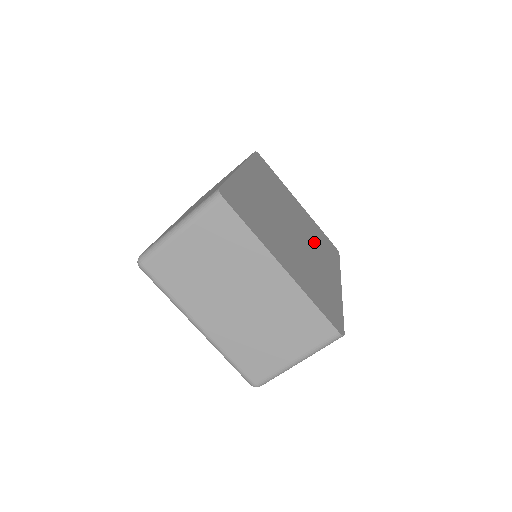
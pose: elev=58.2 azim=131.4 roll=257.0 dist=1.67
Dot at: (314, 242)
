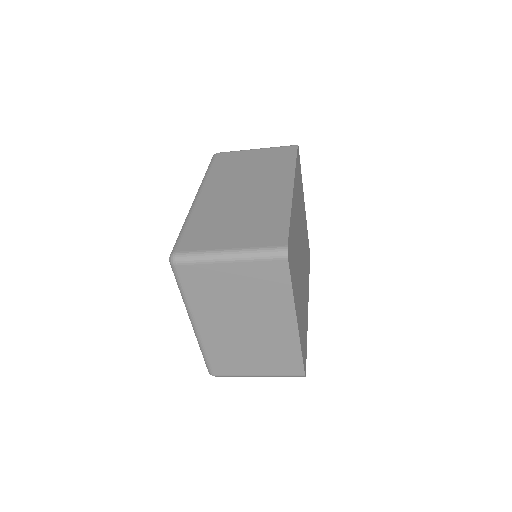
Dot at: (305, 259)
